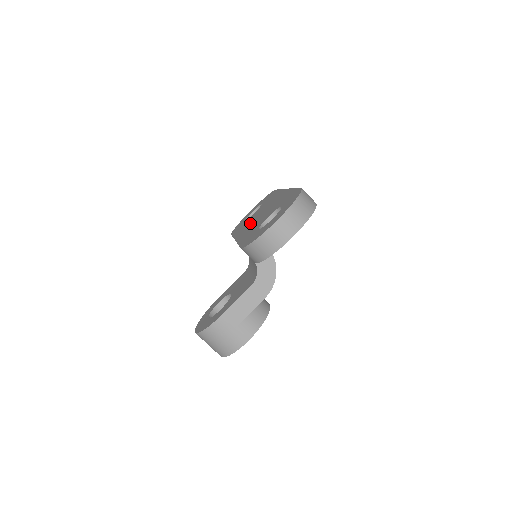
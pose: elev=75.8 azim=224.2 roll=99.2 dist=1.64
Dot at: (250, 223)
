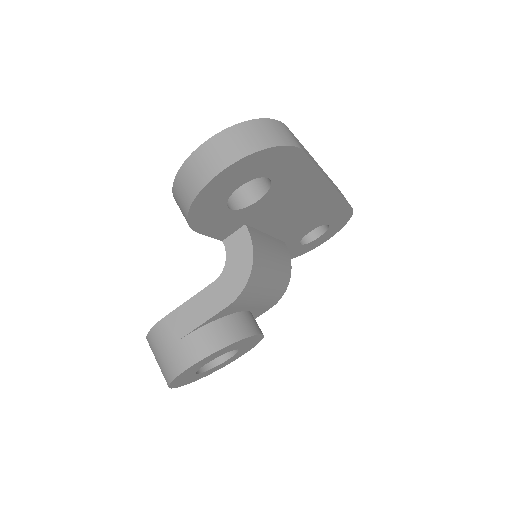
Dot at: occluded
